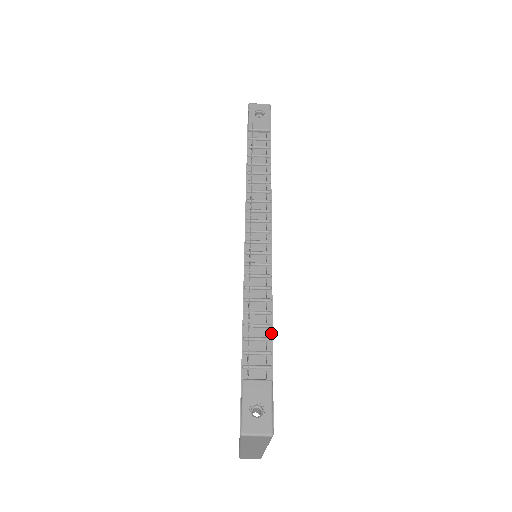
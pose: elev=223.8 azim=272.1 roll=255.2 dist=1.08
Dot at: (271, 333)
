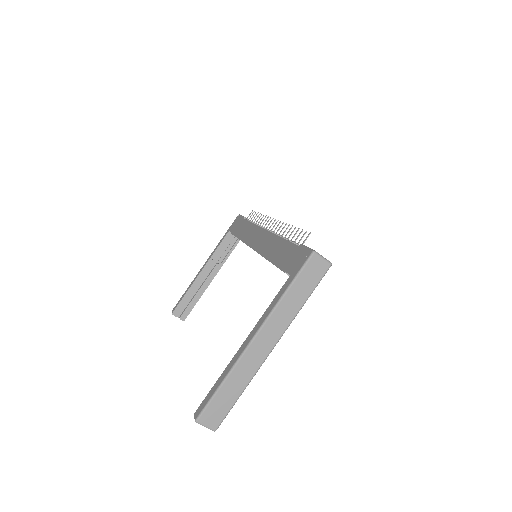
Dot at: occluded
